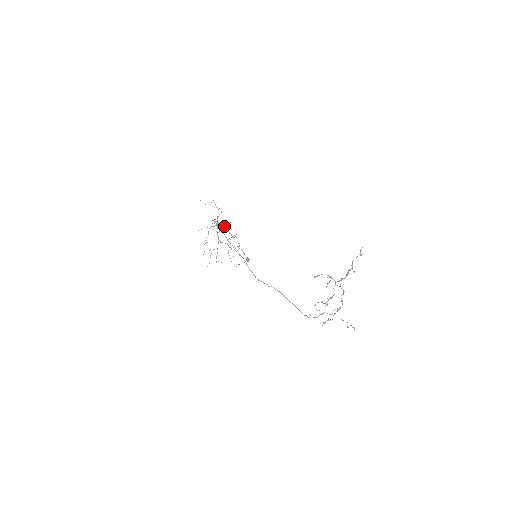
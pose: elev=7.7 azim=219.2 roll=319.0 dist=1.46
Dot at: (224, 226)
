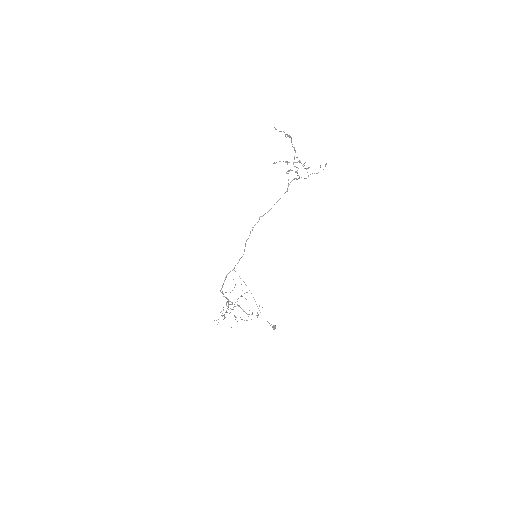
Dot at: occluded
